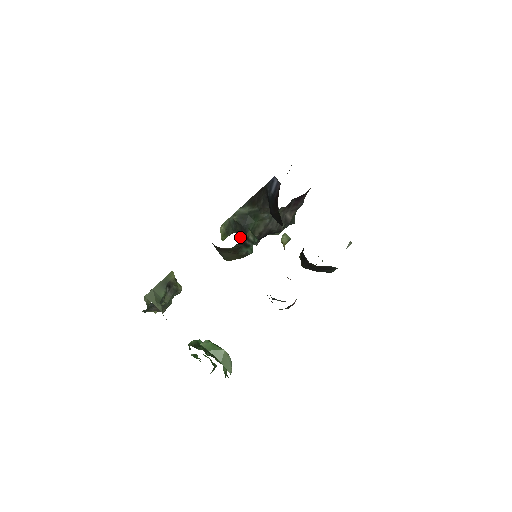
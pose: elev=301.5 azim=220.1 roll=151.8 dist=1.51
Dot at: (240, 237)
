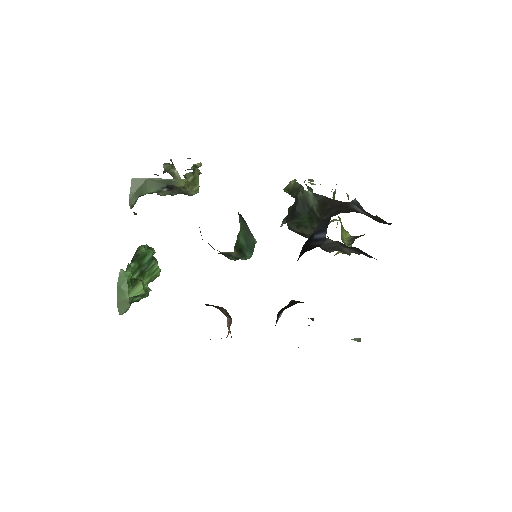
Dot at: (289, 212)
